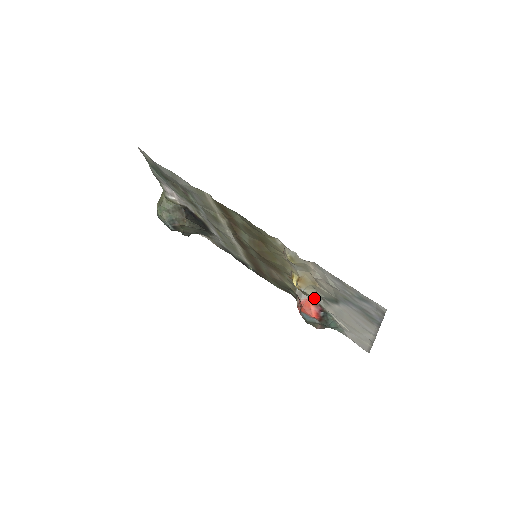
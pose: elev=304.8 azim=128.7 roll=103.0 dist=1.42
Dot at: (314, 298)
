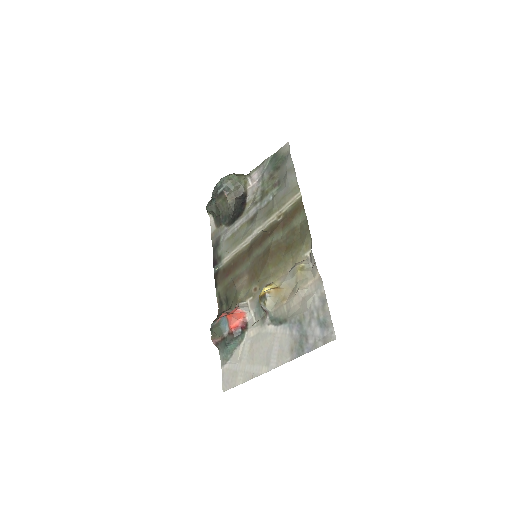
Dot at: (250, 316)
